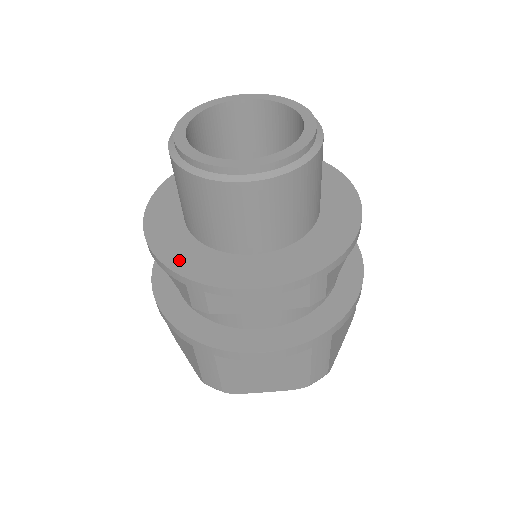
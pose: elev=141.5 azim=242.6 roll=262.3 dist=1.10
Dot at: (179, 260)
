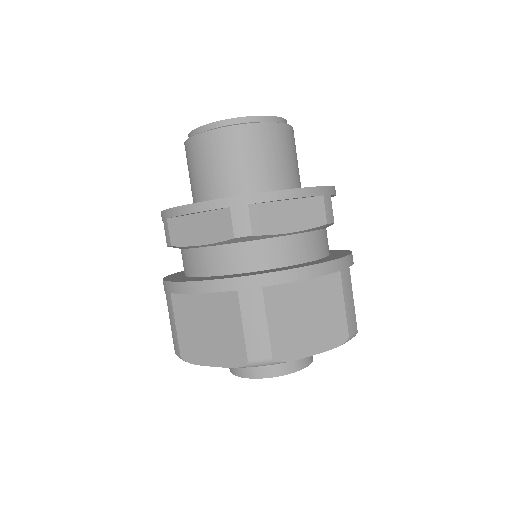
Dot at: occluded
